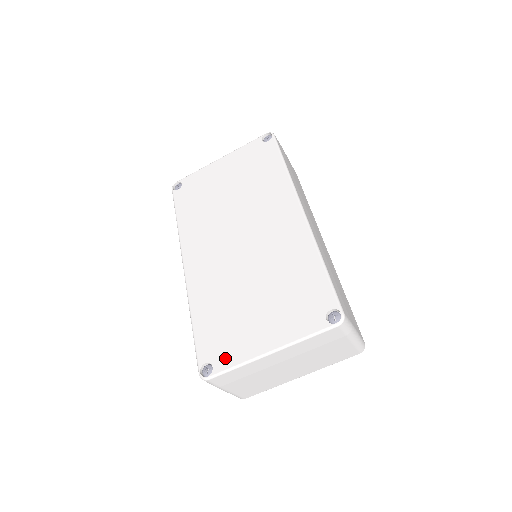
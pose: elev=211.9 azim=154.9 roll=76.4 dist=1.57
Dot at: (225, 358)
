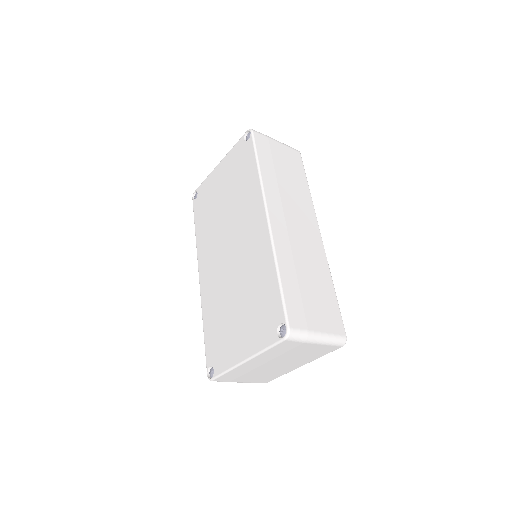
Dot at: (220, 363)
